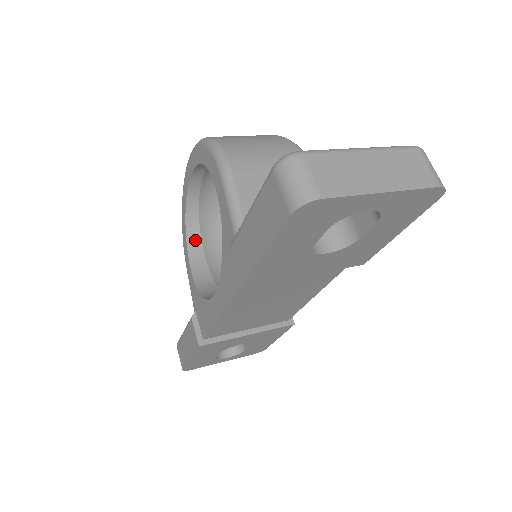
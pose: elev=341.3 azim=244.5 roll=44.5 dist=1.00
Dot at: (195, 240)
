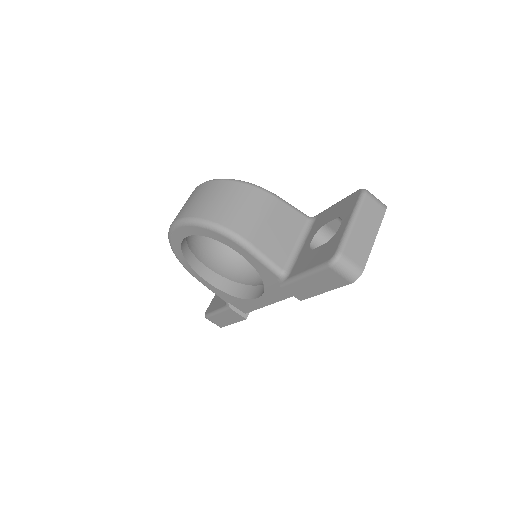
Dot at: (196, 264)
